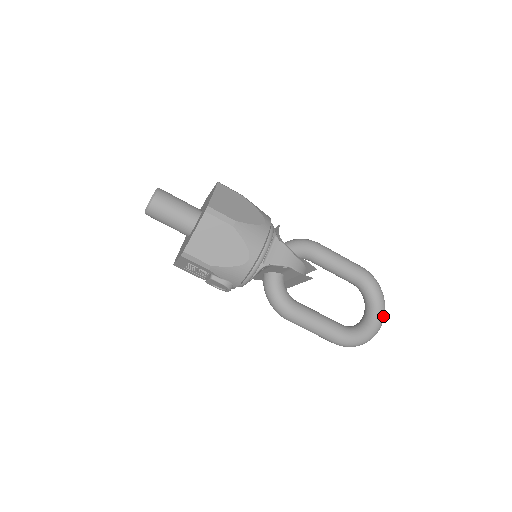
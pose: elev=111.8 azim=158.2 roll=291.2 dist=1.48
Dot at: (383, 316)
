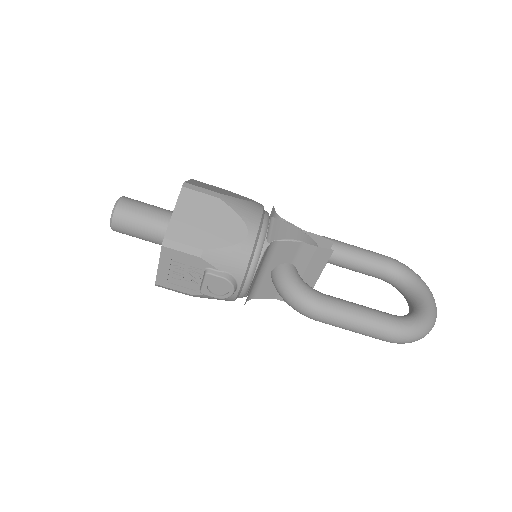
Dot at: (433, 299)
